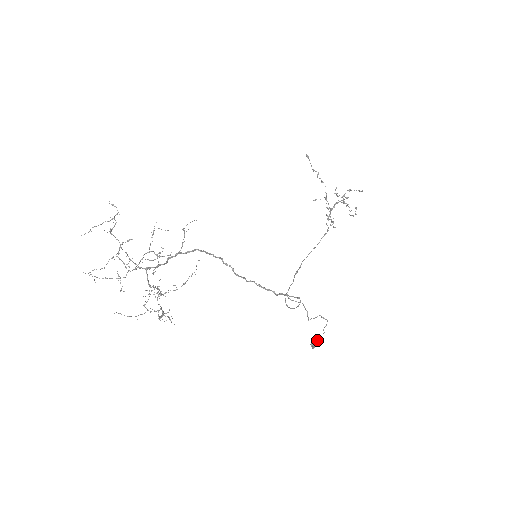
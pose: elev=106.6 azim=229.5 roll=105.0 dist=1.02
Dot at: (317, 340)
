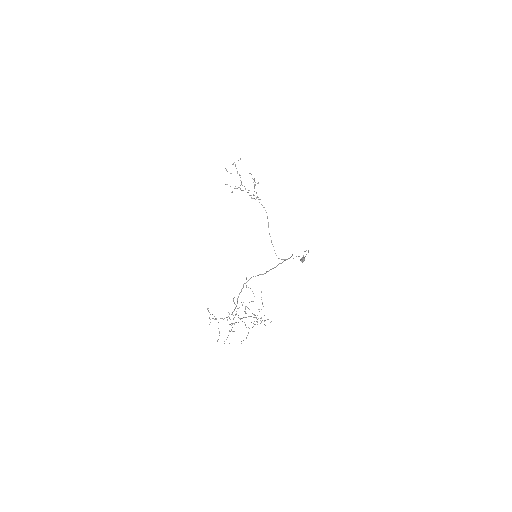
Dot at: occluded
